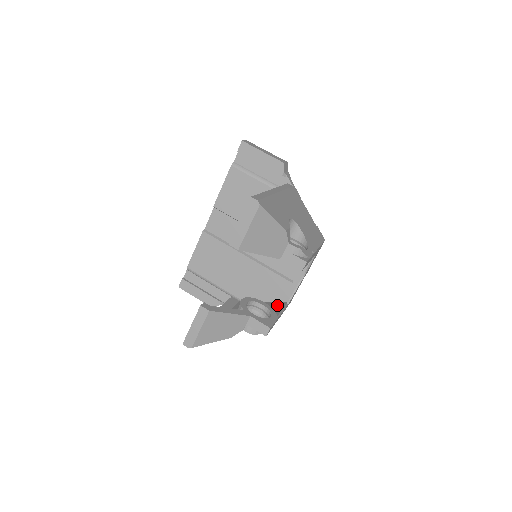
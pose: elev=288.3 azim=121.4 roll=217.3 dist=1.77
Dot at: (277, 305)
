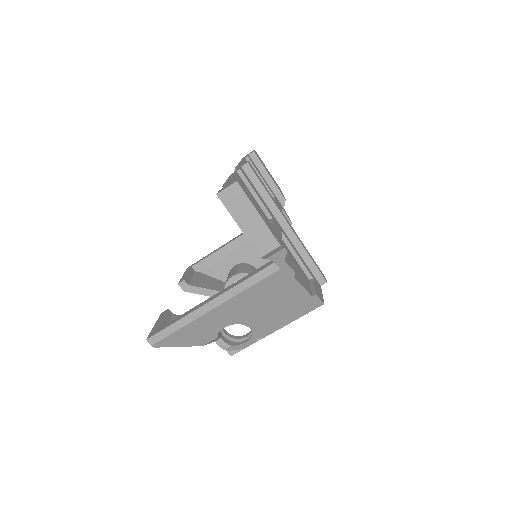
Dot at: occluded
